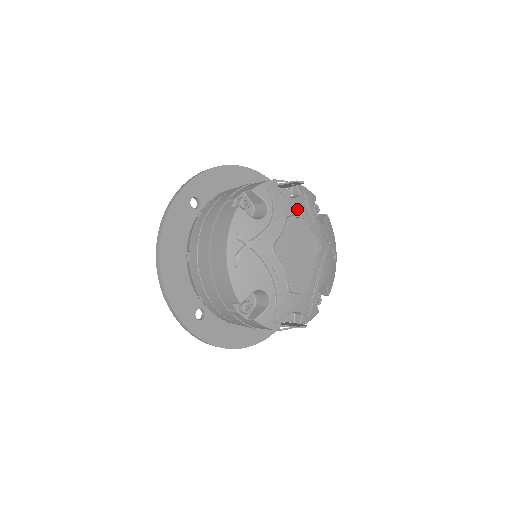
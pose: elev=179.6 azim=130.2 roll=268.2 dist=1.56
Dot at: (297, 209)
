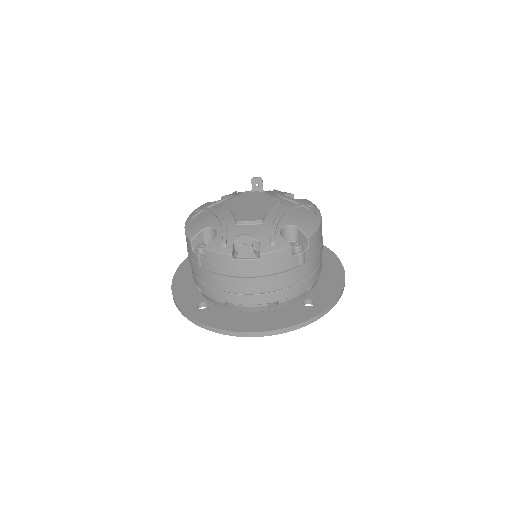
Dot at: occluded
